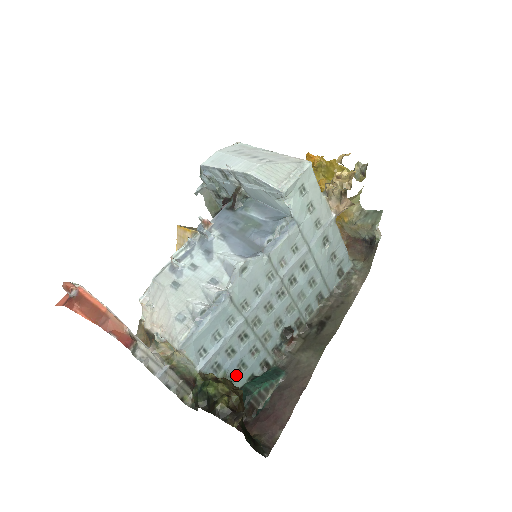
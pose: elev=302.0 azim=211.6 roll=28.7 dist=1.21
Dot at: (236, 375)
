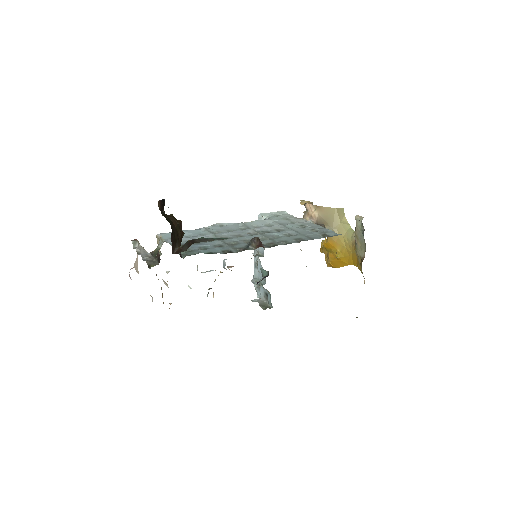
Dot at: (196, 251)
